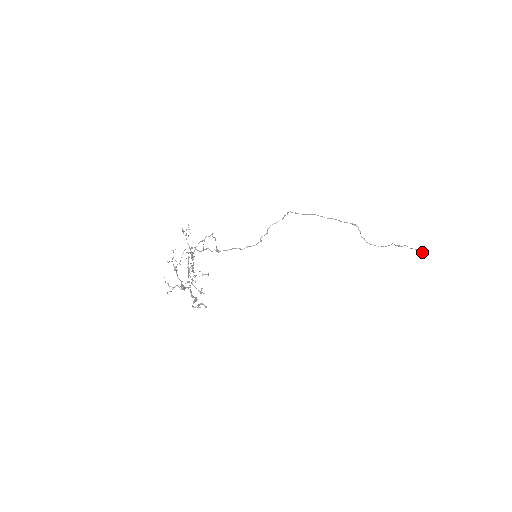
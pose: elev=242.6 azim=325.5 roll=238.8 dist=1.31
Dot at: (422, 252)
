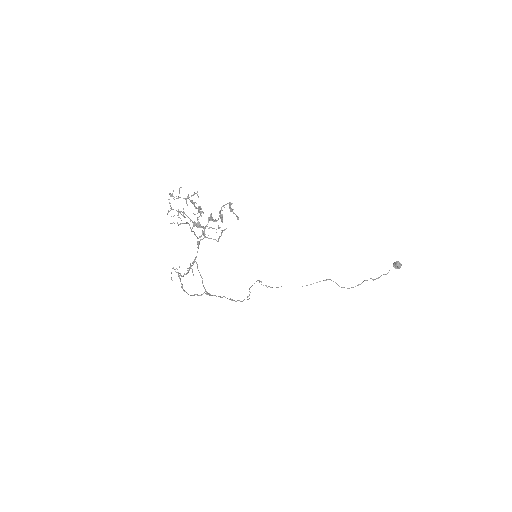
Dot at: (398, 261)
